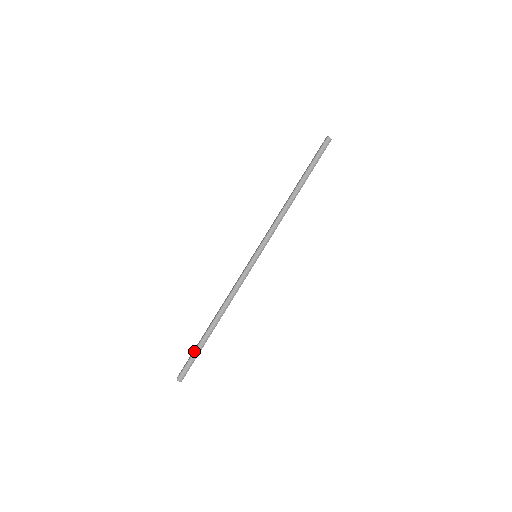
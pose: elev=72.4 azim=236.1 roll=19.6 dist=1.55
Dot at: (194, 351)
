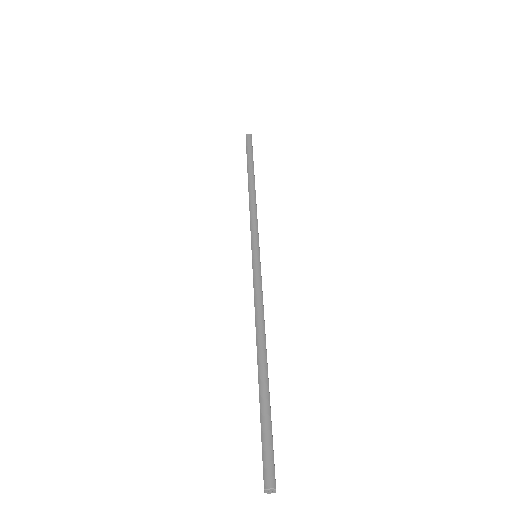
Dot at: (260, 419)
